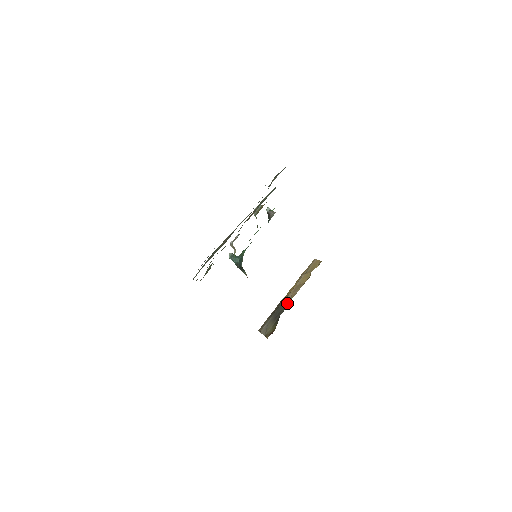
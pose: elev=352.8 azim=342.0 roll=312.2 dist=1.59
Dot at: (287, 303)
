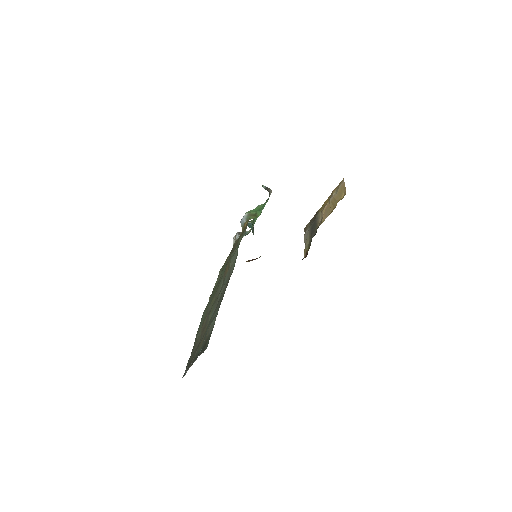
Dot at: (319, 224)
